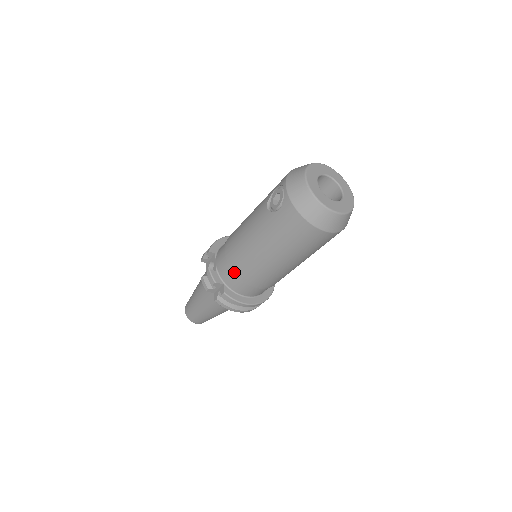
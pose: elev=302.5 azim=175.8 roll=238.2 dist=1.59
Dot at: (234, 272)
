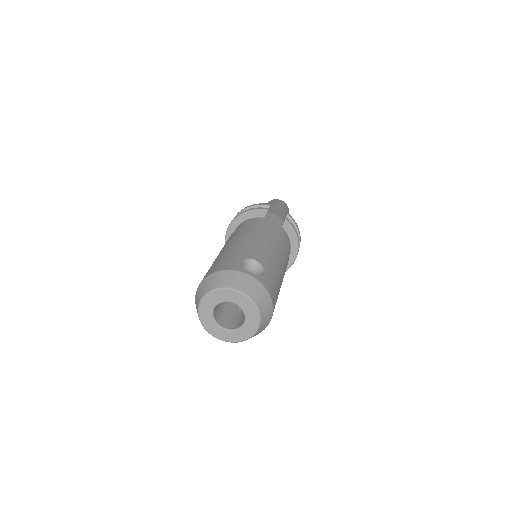
Dot at: occluded
